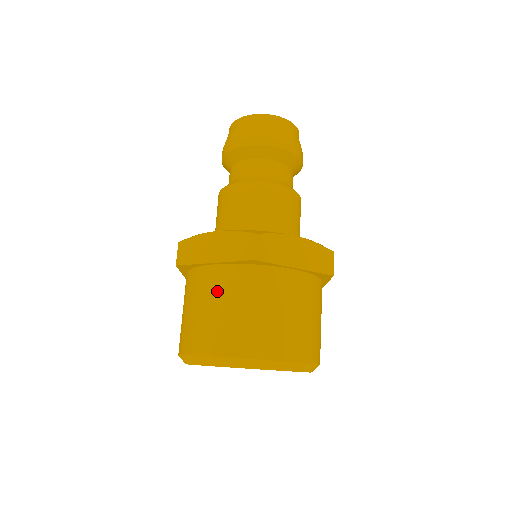
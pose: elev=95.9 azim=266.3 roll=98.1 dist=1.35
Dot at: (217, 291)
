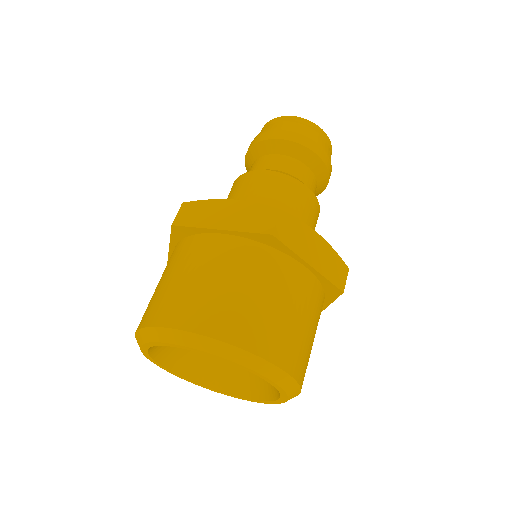
Dot at: (214, 261)
